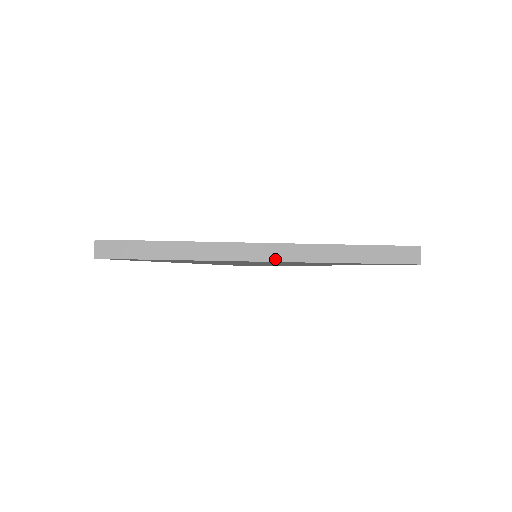
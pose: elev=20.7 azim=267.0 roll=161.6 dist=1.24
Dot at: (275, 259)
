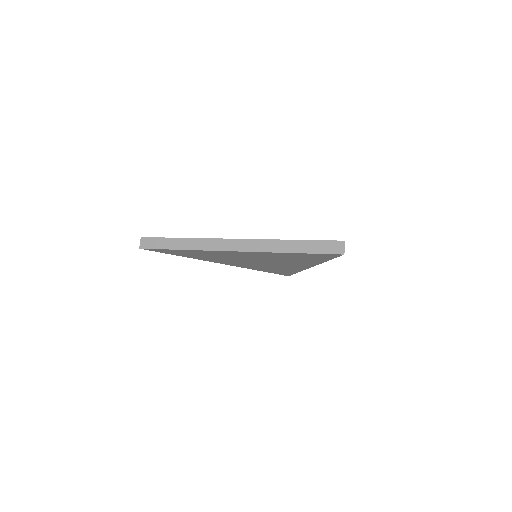
Dot at: (242, 250)
